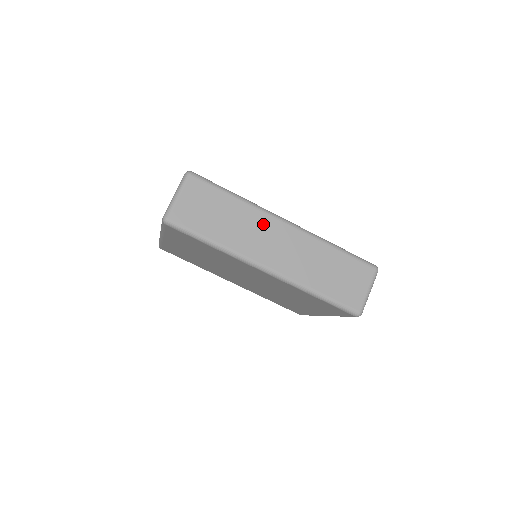
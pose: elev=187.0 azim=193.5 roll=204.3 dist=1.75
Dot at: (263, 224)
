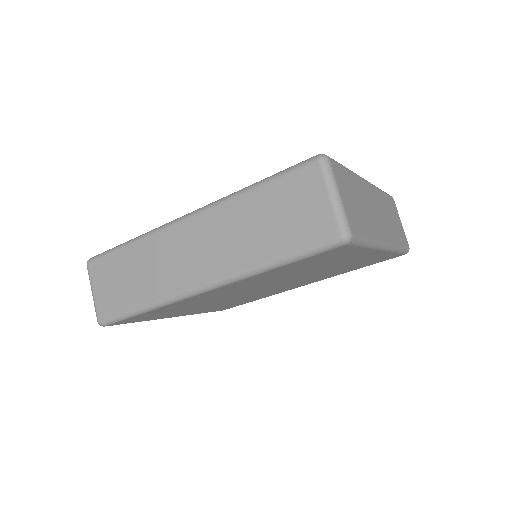
Dot at: (166, 244)
